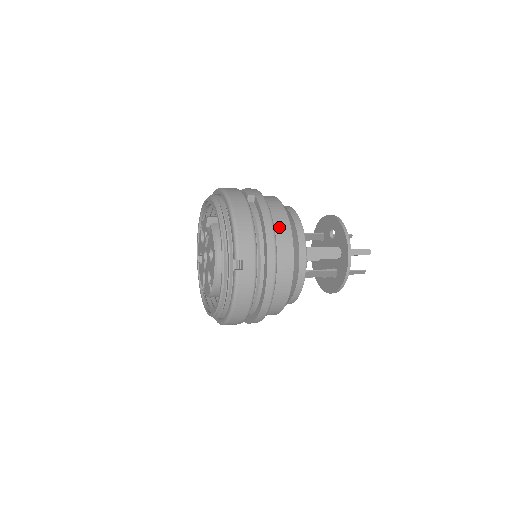
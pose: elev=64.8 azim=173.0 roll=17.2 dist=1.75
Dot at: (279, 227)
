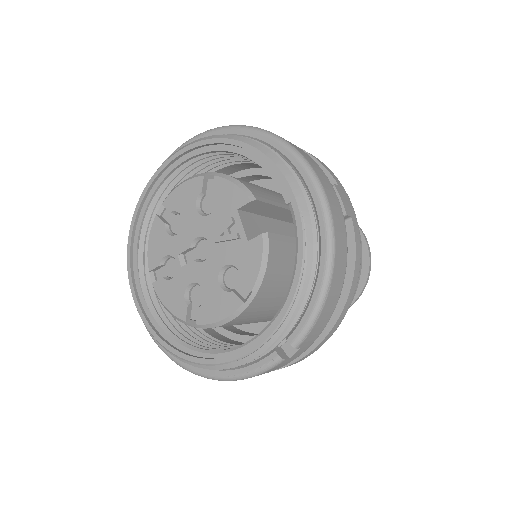
Dot at: occluded
